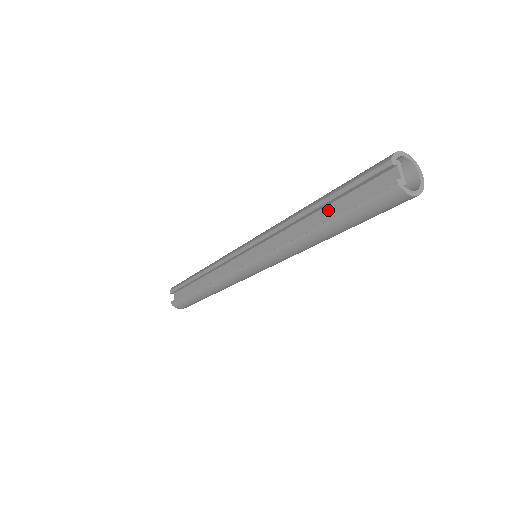
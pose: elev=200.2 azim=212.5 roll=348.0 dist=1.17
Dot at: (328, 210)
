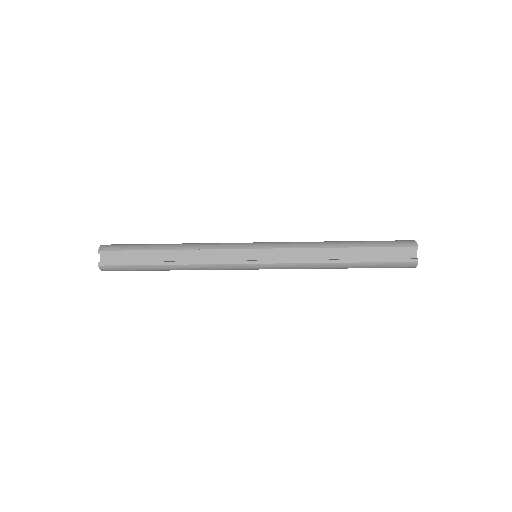
Dot at: (357, 254)
